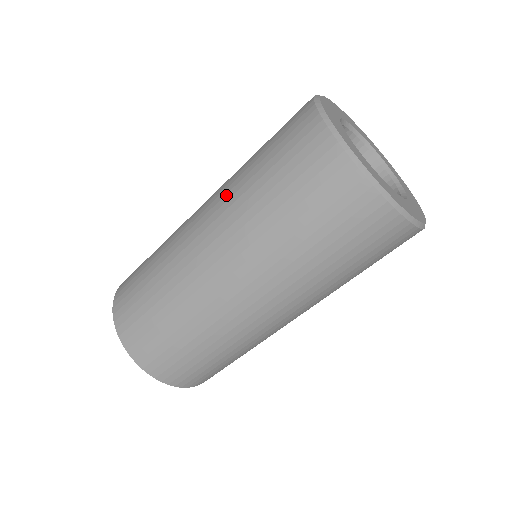
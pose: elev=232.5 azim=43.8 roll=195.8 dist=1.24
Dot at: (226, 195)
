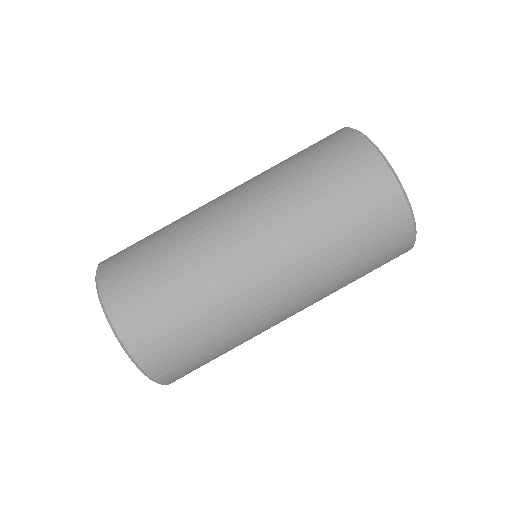
Dot at: occluded
